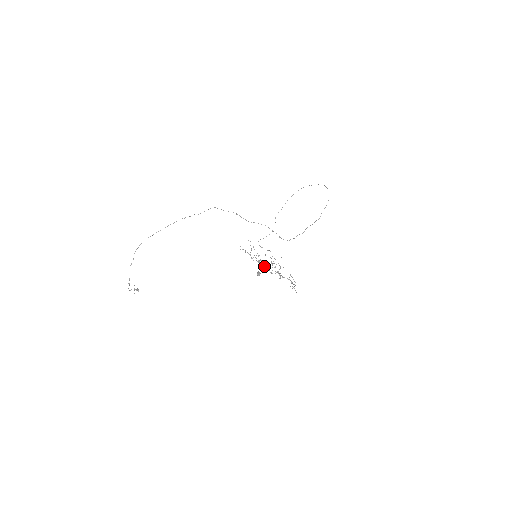
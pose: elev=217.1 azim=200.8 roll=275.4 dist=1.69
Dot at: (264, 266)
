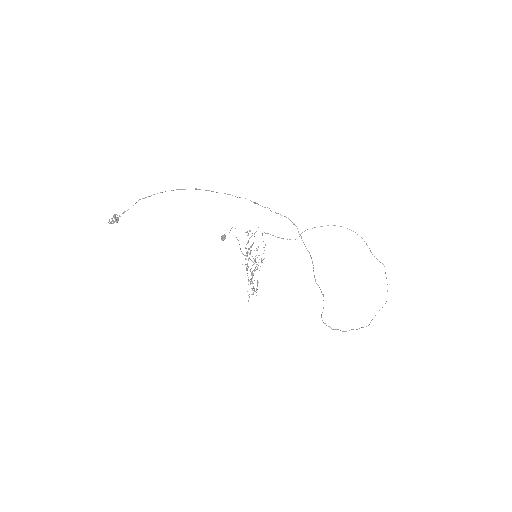
Dot at: occluded
